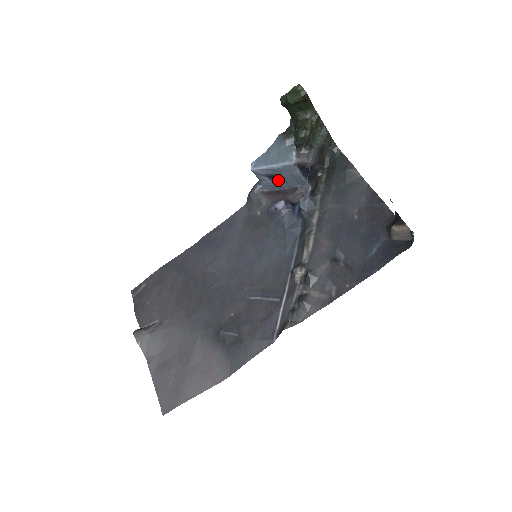
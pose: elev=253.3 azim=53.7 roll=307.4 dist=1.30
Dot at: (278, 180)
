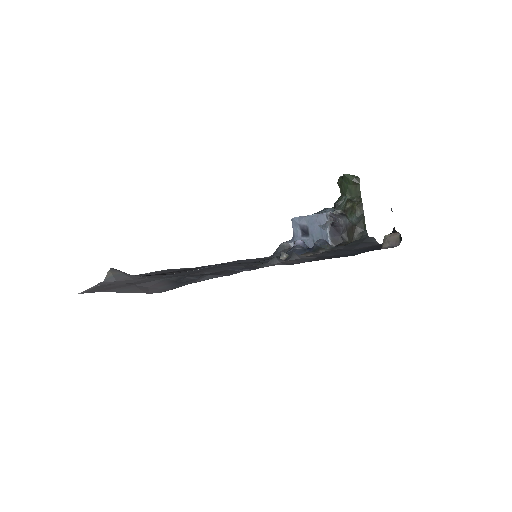
Dot at: (308, 237)
